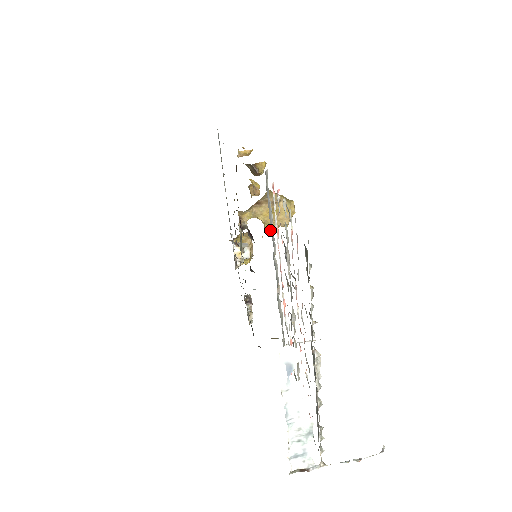
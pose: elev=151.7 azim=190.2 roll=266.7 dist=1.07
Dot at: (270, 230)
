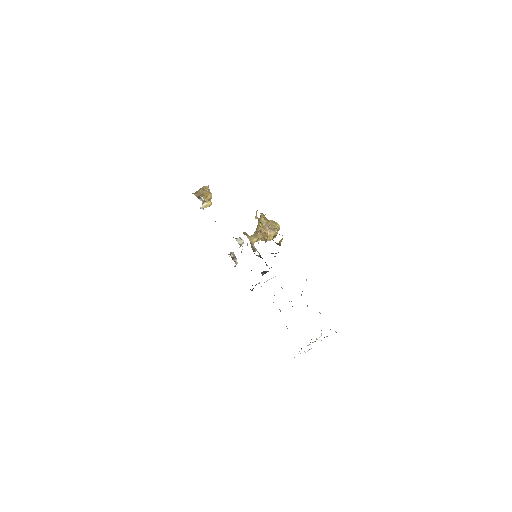
Dot at: (263, 240)
